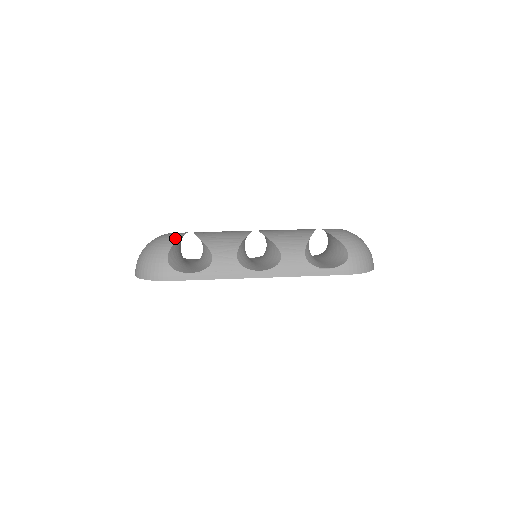
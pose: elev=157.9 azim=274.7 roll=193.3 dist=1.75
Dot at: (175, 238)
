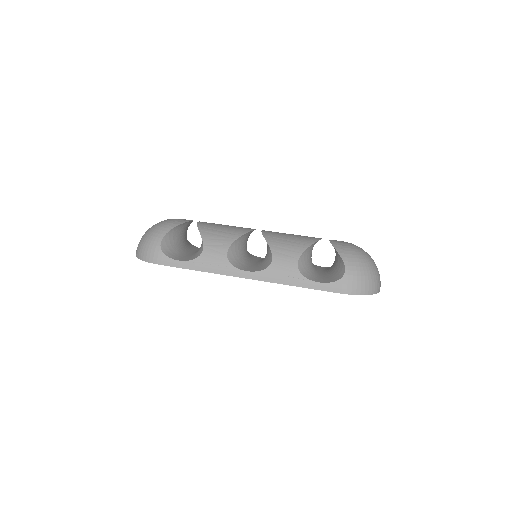
Dot at: (175, 224)
